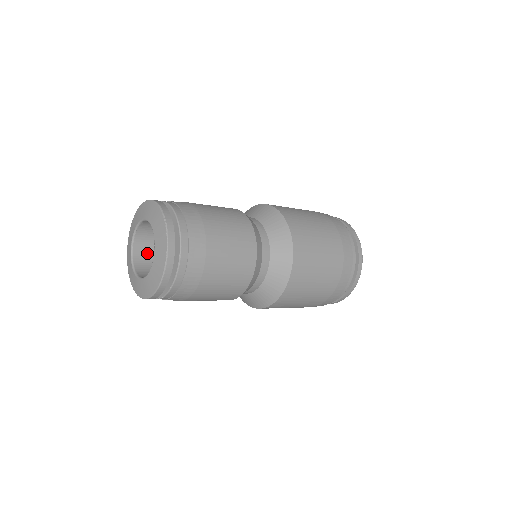
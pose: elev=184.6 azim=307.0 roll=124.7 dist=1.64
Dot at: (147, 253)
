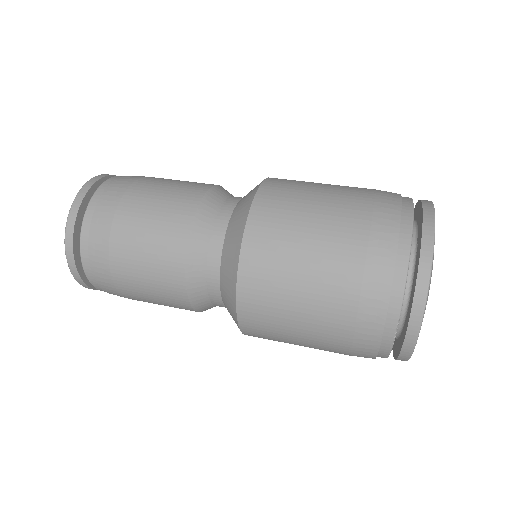
Dot at: occluded
